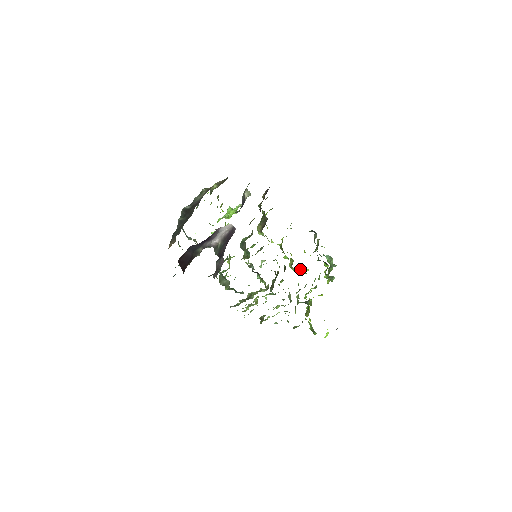
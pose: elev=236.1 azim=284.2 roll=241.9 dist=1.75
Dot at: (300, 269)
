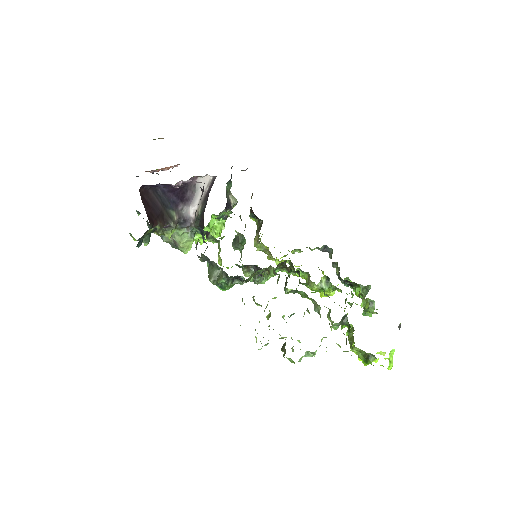
Dot at: (322, 286)
